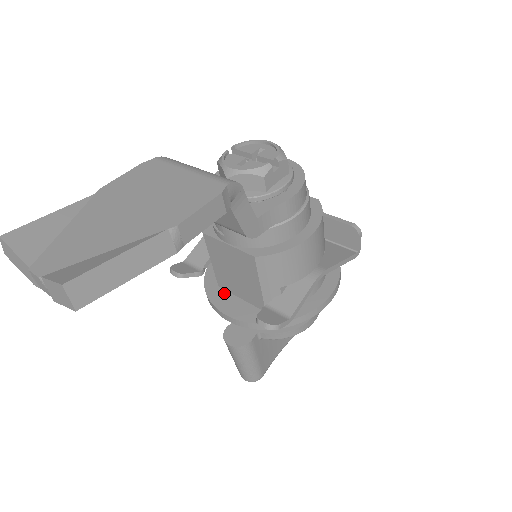
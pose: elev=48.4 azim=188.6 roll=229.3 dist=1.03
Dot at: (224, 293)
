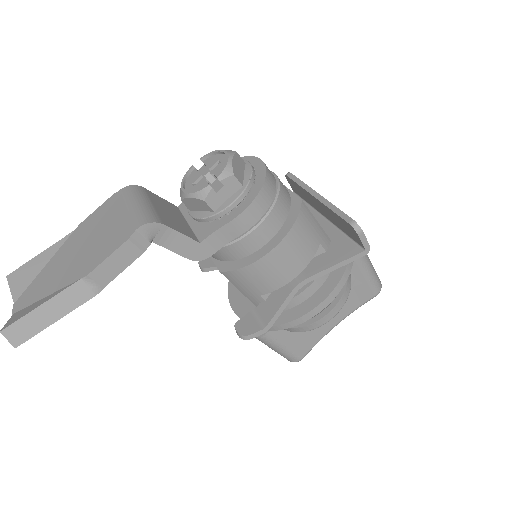
Dot at: occluded
